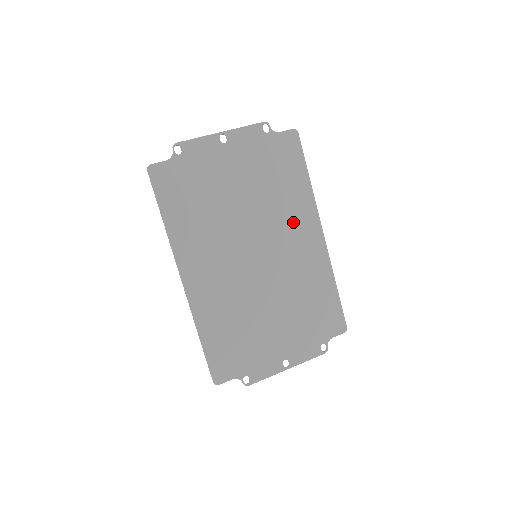
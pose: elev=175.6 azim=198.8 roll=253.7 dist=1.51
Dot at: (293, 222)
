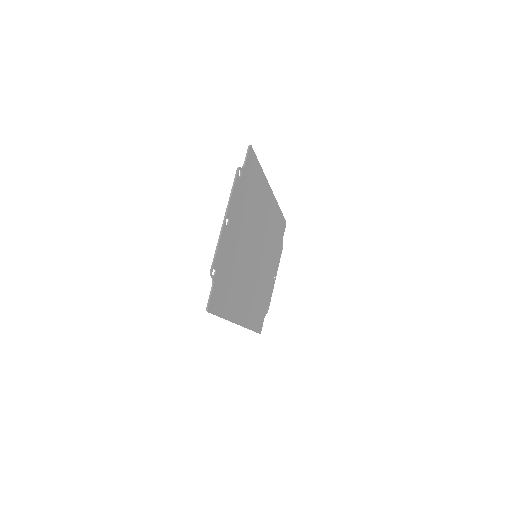
Dot at: (262, 209)
